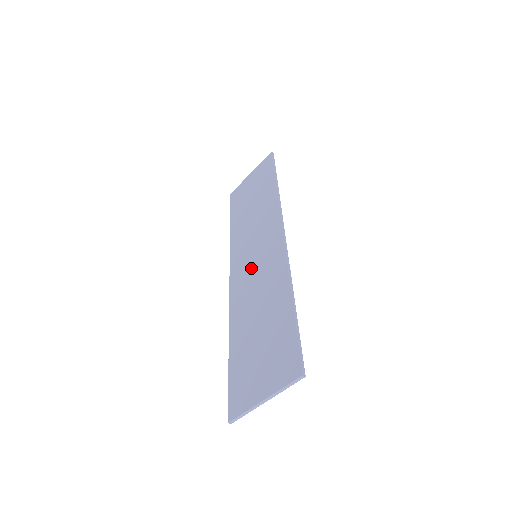
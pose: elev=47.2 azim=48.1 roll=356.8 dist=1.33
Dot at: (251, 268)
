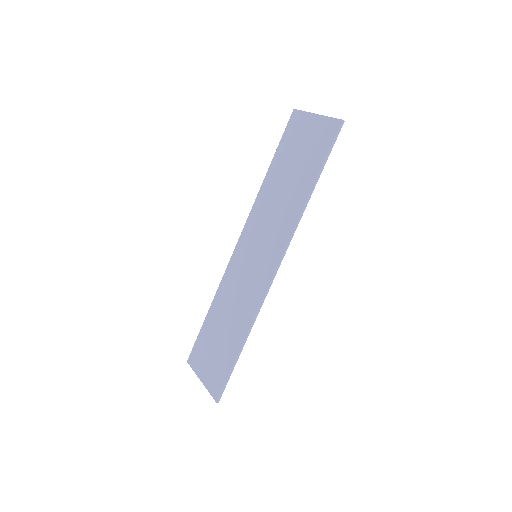
Dot at: (247, 265)
